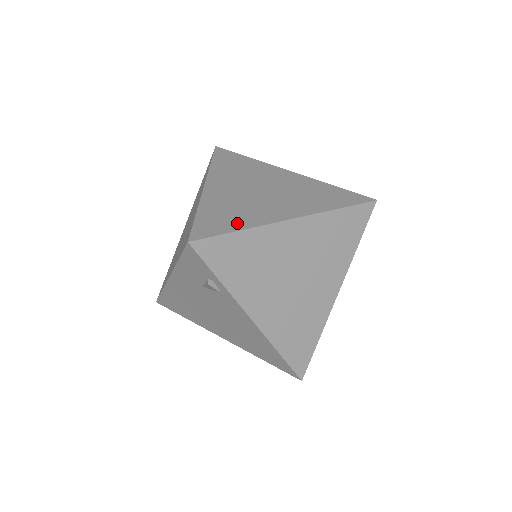
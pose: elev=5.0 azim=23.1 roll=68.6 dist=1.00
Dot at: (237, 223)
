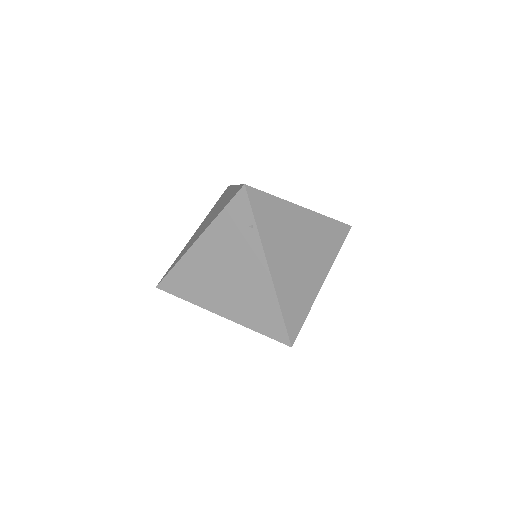
Dot at: (304, 308)
